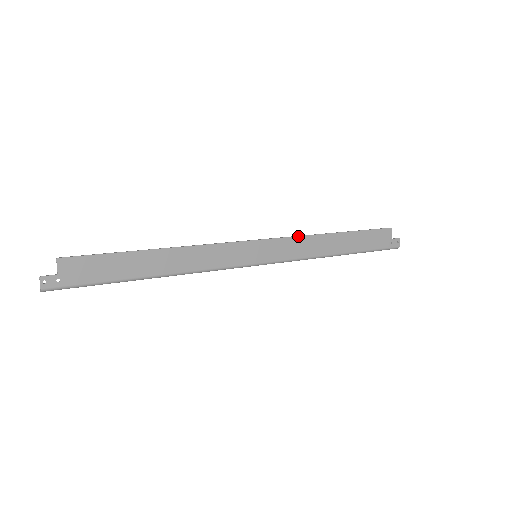
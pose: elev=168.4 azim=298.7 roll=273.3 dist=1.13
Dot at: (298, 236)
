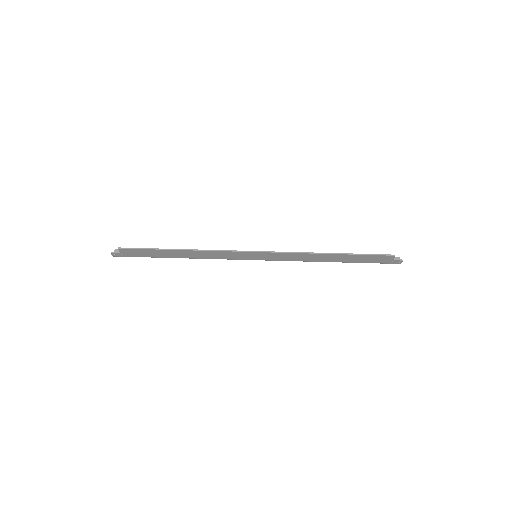
Dot at: (293, 253)
